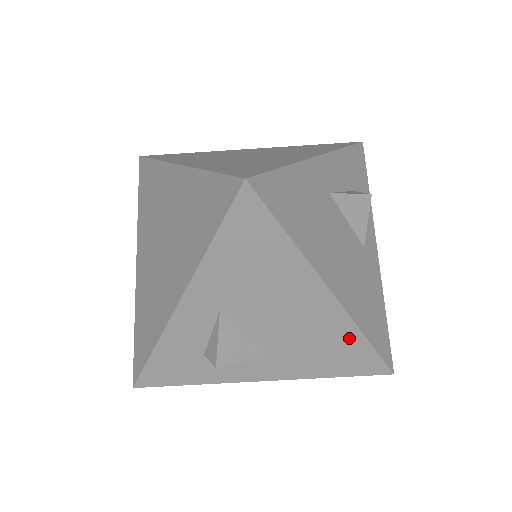
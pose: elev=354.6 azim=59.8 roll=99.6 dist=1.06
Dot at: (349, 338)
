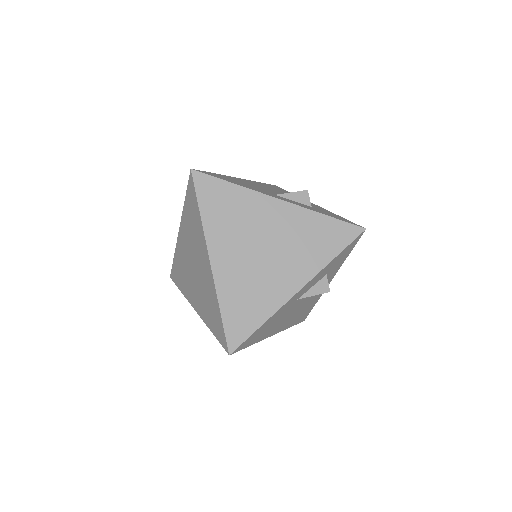
Dot at: occluded
